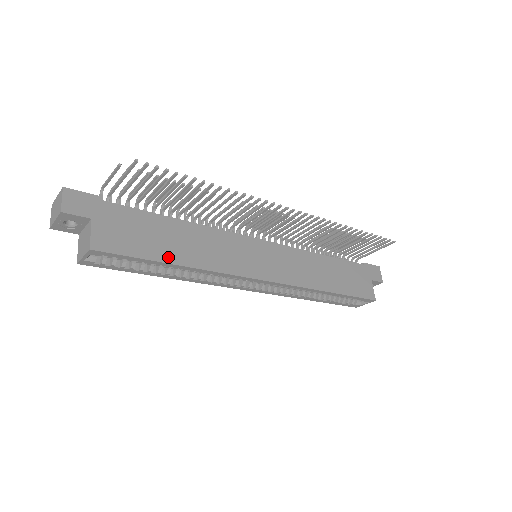
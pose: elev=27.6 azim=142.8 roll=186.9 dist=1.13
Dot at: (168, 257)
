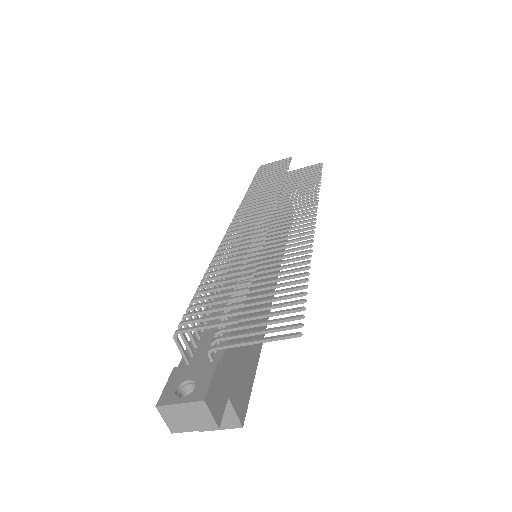
Dot at: (257, 351)
